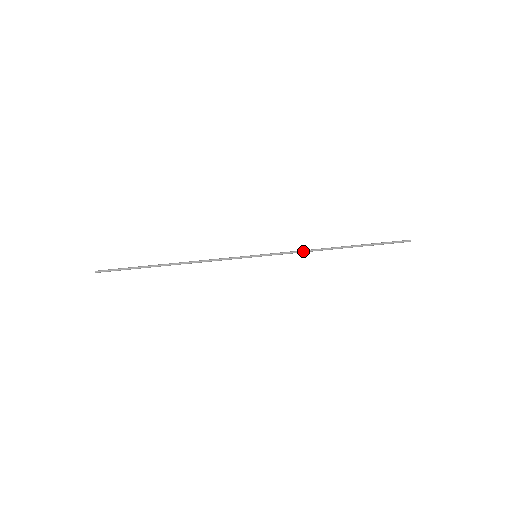
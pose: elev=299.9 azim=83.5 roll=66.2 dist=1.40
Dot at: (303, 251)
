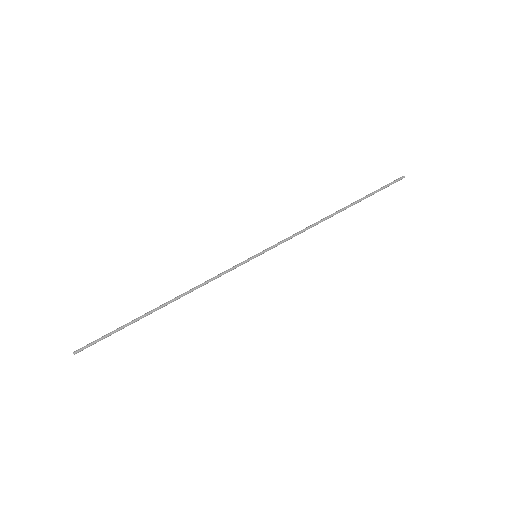
Dot at: (303, 229)
